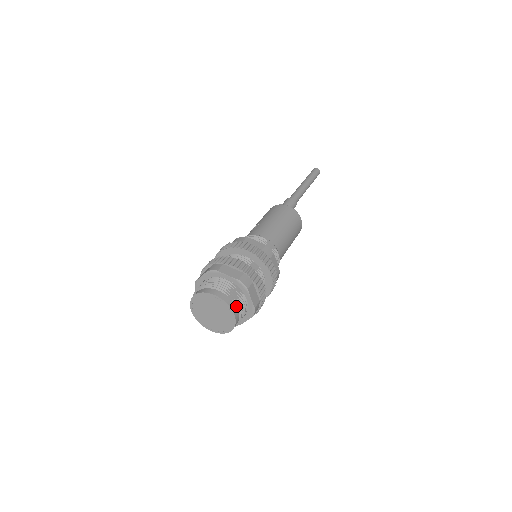
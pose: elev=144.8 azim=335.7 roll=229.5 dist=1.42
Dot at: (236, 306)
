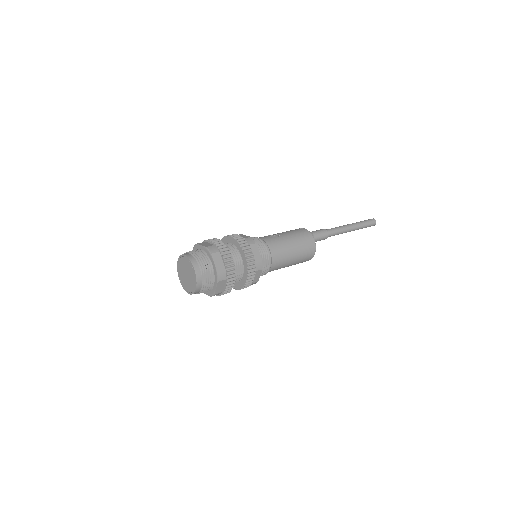
Dot at: (202, 285)
